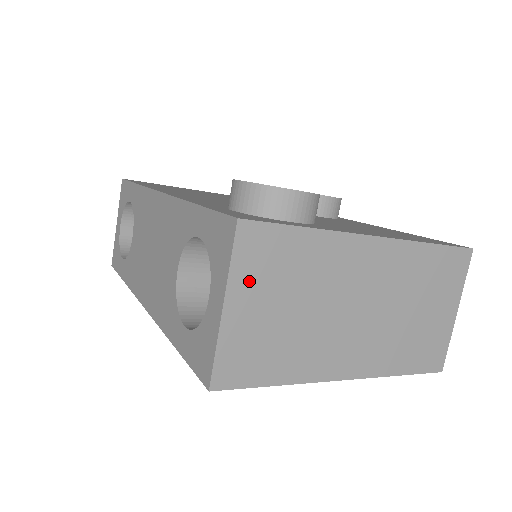
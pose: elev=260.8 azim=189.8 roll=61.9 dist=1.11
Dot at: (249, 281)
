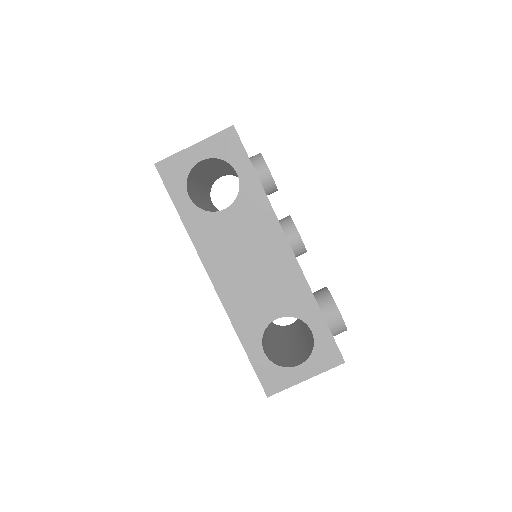
Dot at: occluded
